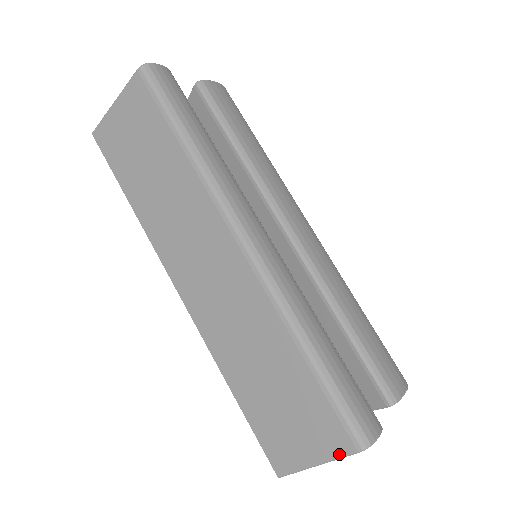
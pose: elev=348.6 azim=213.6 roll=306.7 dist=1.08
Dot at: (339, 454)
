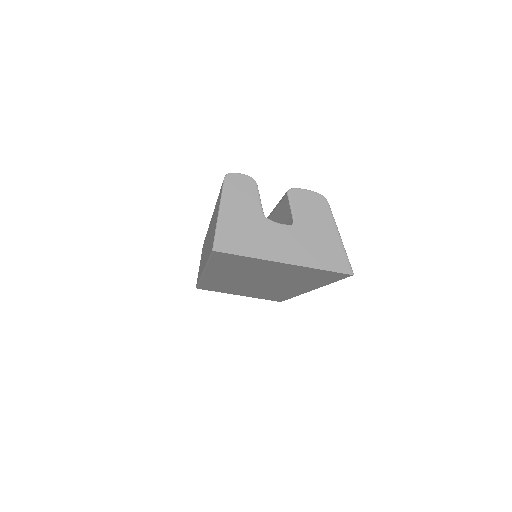
Dot at: (221, 193)
